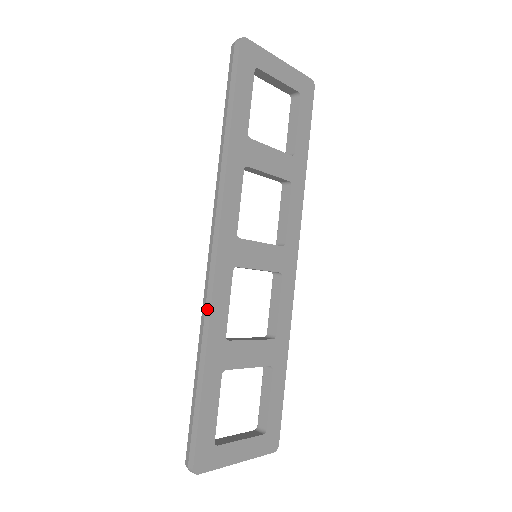
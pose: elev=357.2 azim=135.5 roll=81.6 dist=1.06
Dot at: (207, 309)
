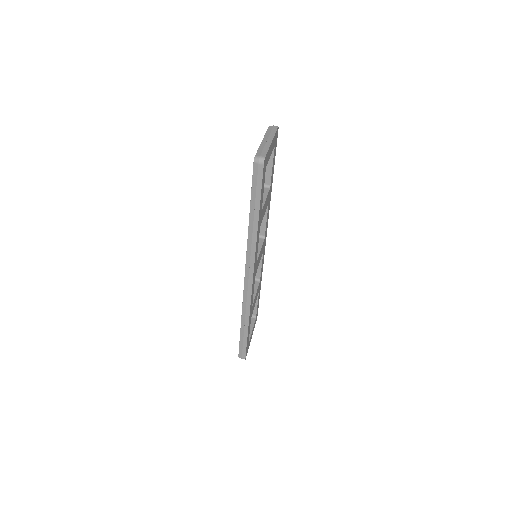
Dot at: (248, 304)
